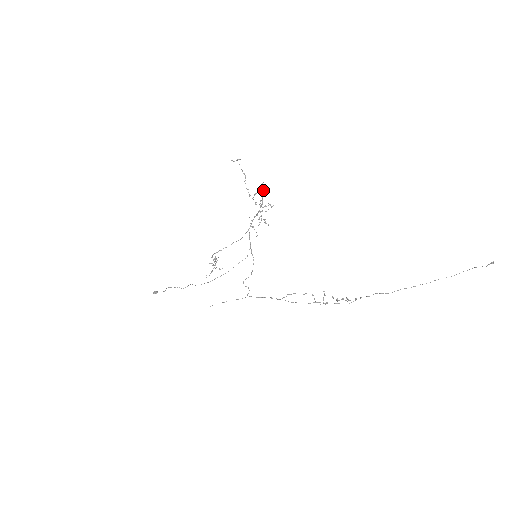
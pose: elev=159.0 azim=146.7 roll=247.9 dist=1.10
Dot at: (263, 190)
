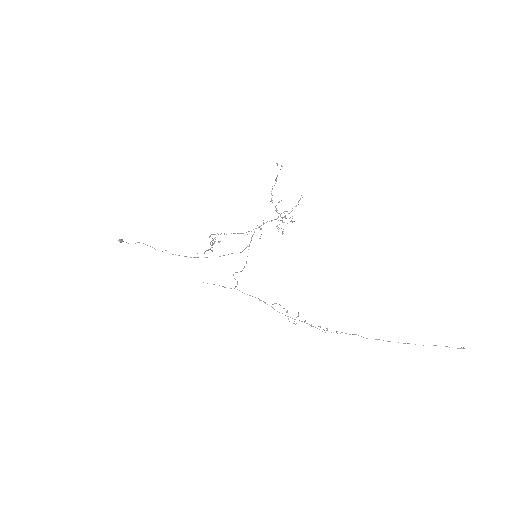
Dot at: occluded
